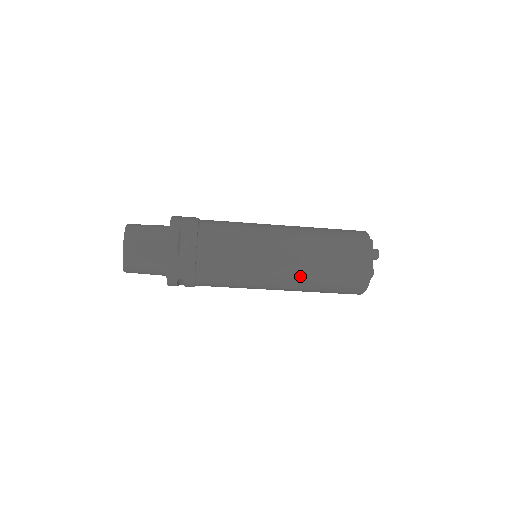
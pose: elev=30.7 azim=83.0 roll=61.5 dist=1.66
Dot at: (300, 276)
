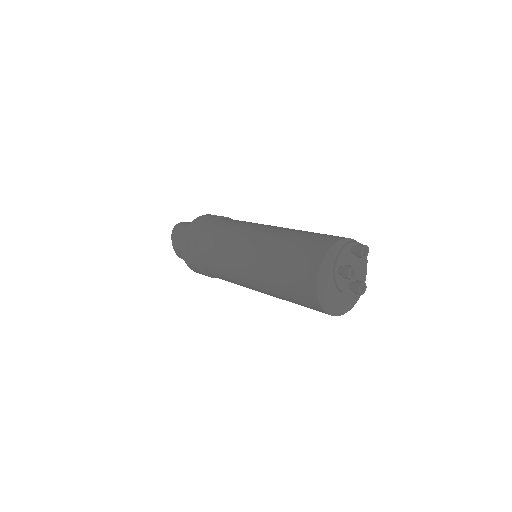
Dot at: (265, 291)
